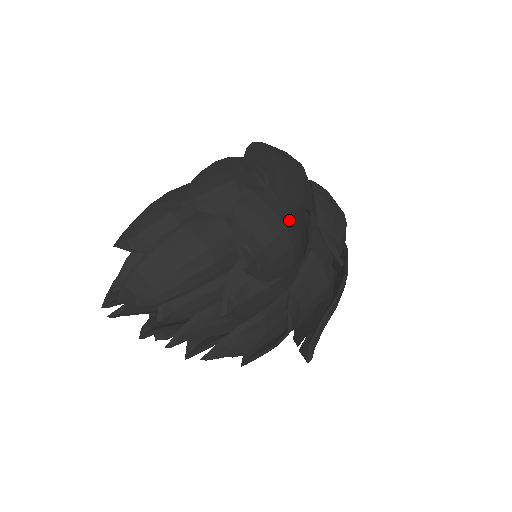
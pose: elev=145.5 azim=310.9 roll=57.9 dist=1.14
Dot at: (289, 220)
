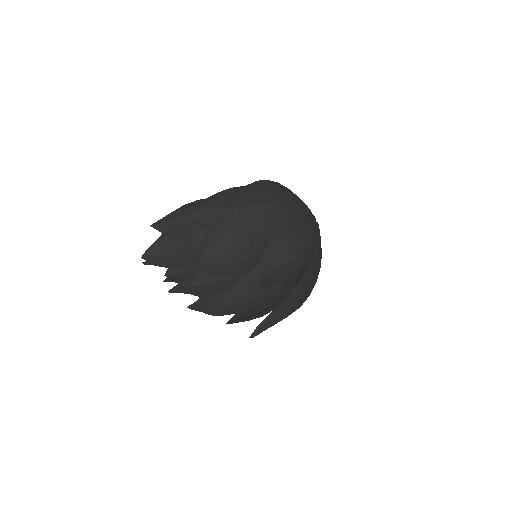
Dot at: (244, 243)
